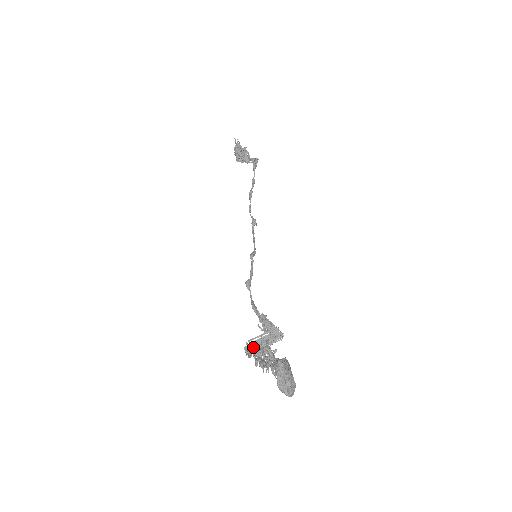
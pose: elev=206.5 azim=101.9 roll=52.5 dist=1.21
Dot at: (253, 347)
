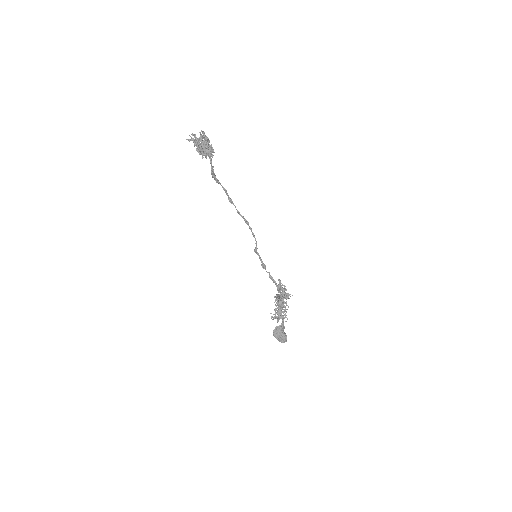
Dot at: (276, 303)
